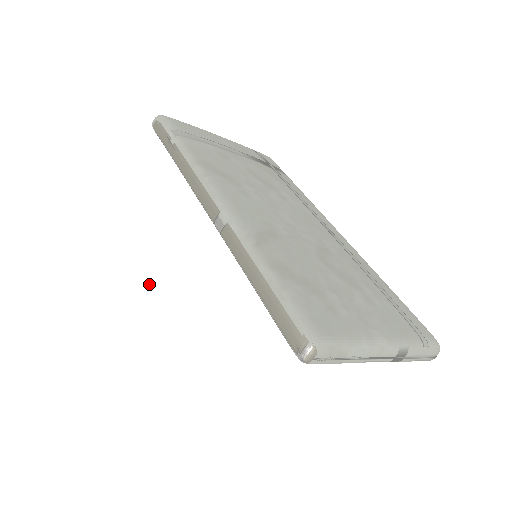
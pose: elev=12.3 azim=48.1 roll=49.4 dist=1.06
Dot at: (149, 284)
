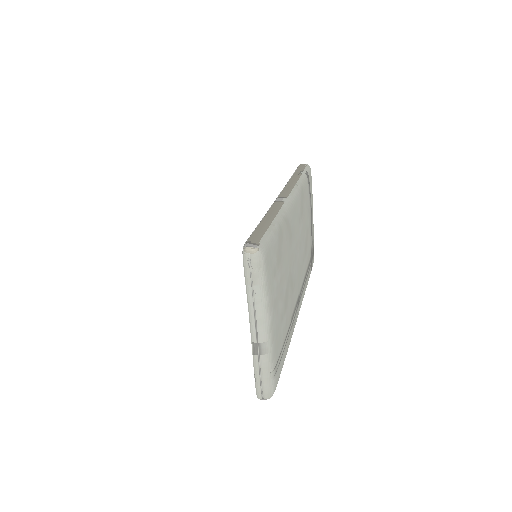
Dot at: (189, 206)
